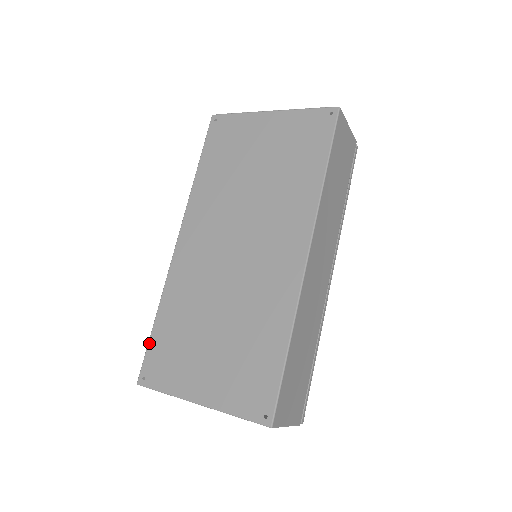
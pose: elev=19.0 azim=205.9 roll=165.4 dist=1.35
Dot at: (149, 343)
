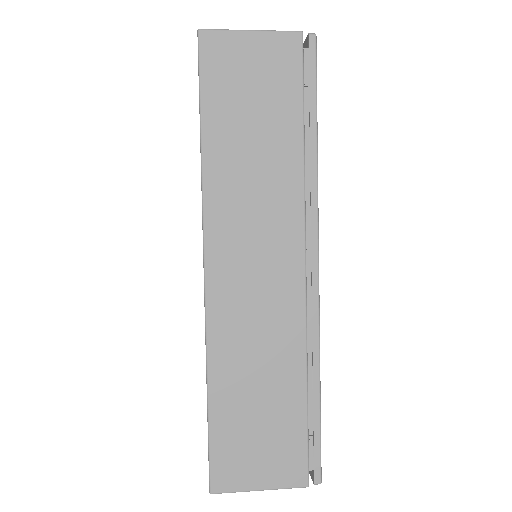
Dot at: occluded
